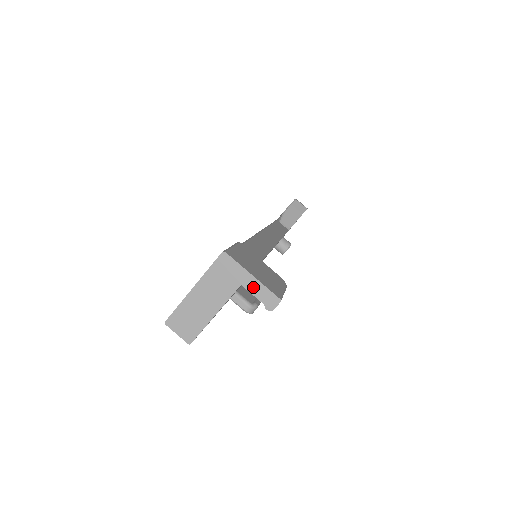
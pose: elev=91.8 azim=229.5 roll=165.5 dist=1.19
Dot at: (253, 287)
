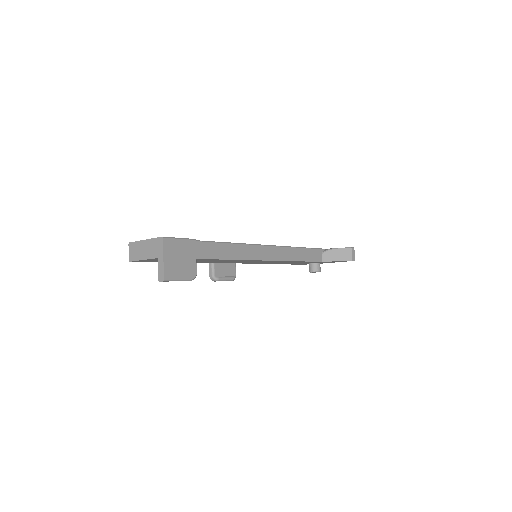
Dot at: (160, 264)
